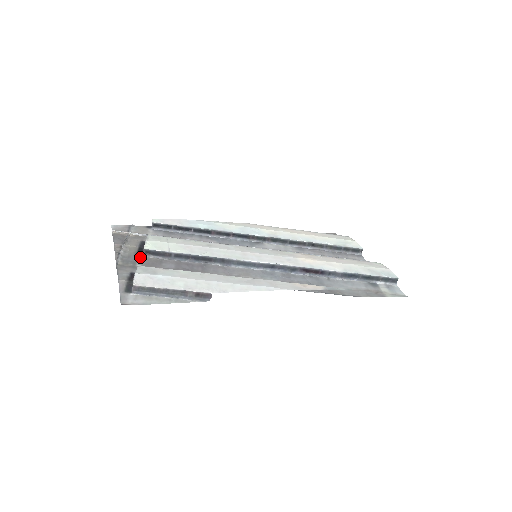
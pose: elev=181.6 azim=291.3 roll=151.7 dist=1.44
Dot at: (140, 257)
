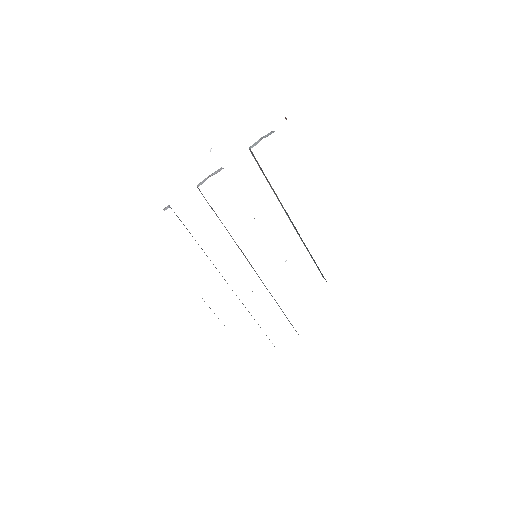
Dot at: occluded
